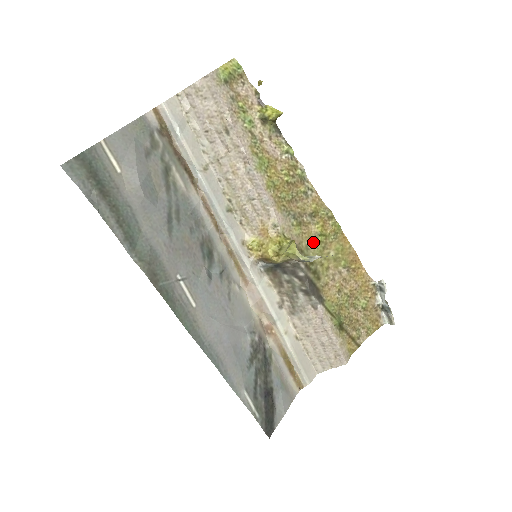
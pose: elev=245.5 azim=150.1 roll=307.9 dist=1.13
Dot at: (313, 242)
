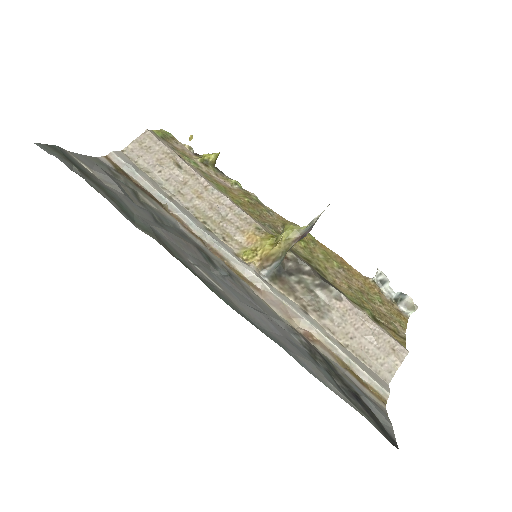
Dot at: (299, 247)
